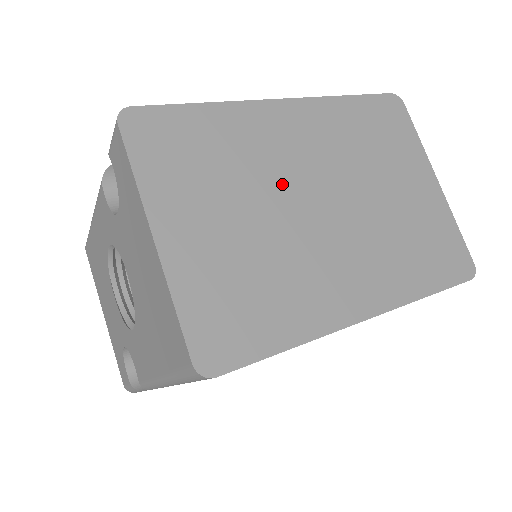
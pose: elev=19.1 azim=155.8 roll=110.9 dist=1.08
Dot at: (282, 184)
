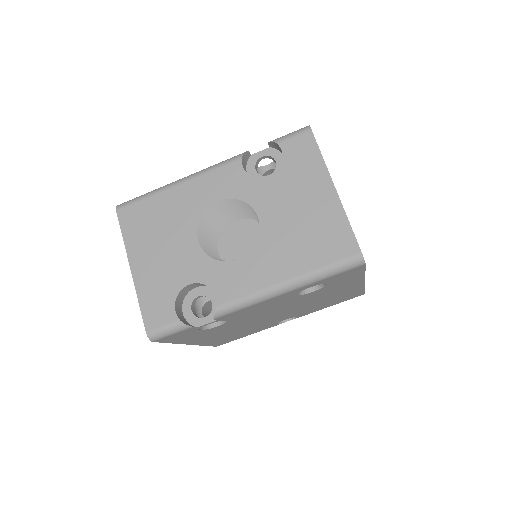
Dot at: occluded
